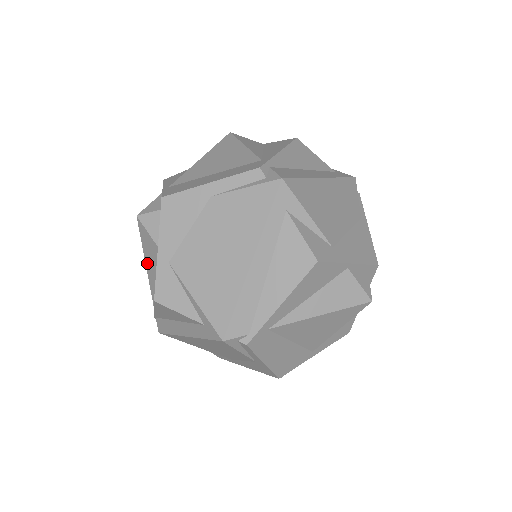
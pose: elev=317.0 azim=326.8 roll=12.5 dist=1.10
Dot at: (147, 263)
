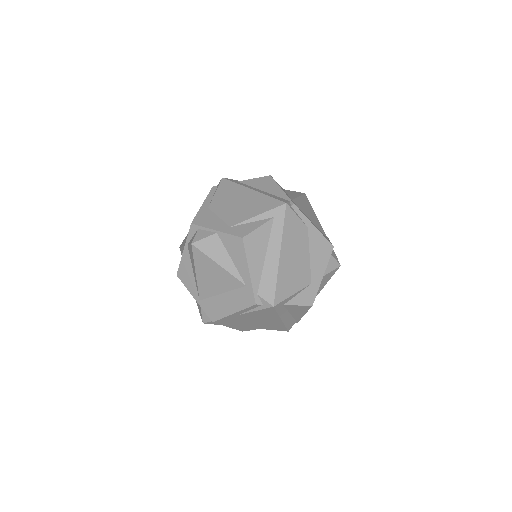
Dot at: occluded
